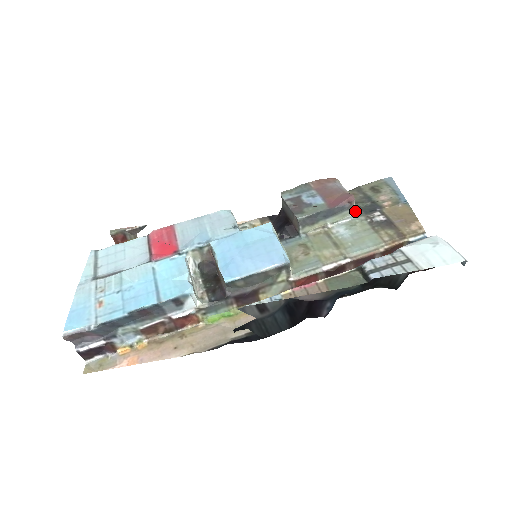
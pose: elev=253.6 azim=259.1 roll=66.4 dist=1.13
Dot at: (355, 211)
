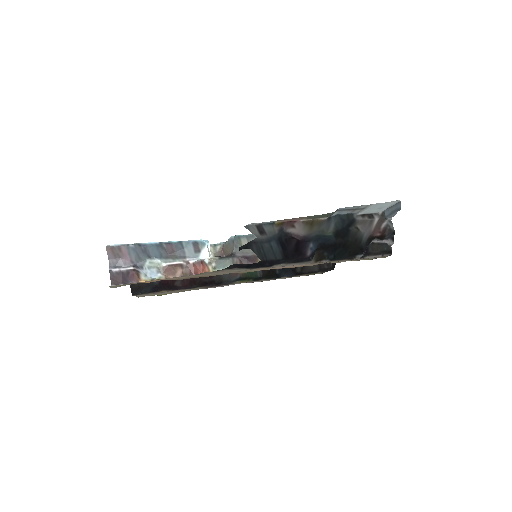
Dot at: occluded
